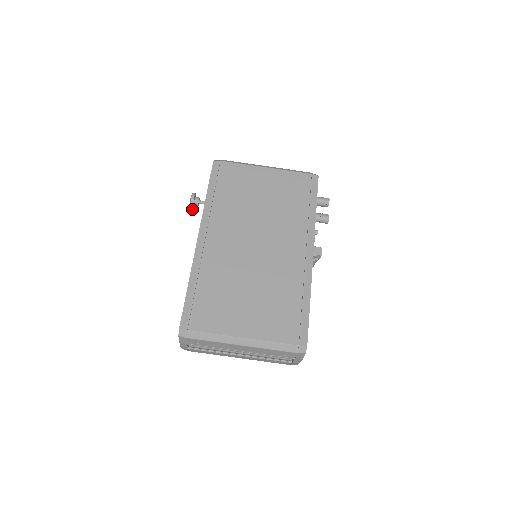
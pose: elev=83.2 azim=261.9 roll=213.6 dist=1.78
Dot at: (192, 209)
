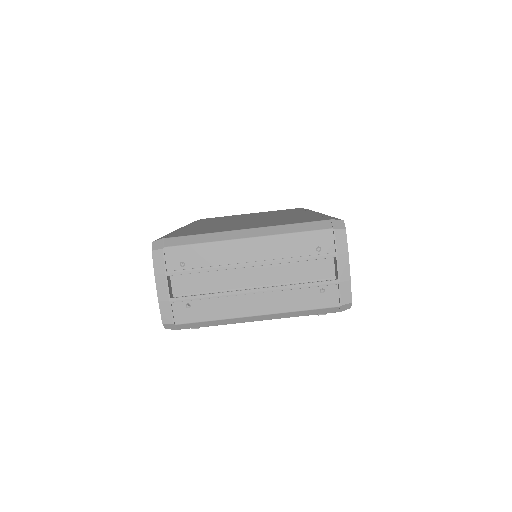
Dot at: occluded
